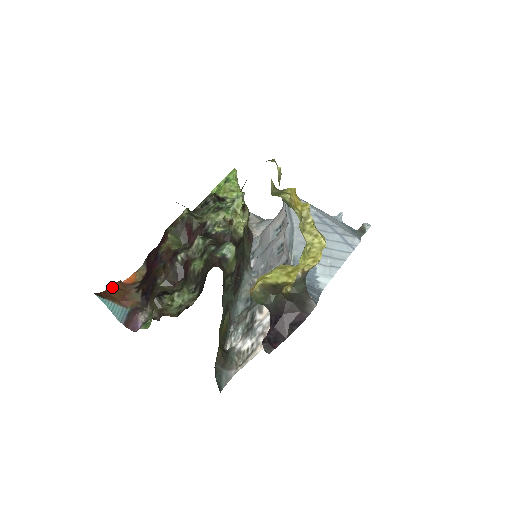
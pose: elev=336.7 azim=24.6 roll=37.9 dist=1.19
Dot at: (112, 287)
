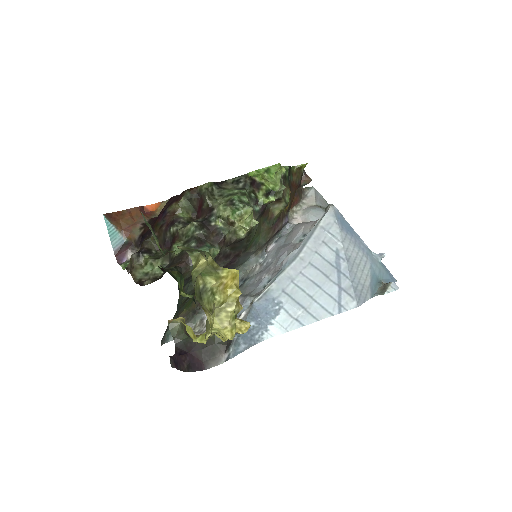
Dot at: (127, 211)
